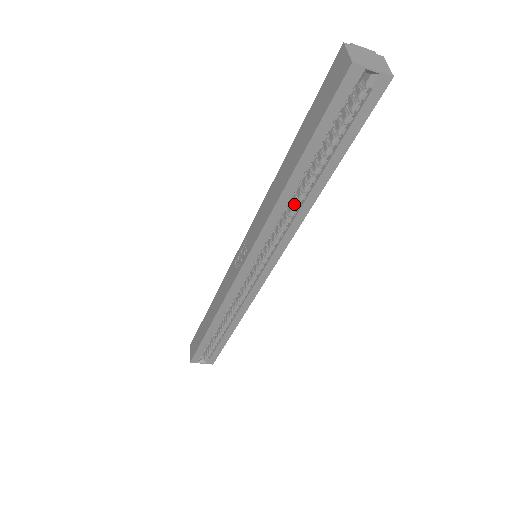
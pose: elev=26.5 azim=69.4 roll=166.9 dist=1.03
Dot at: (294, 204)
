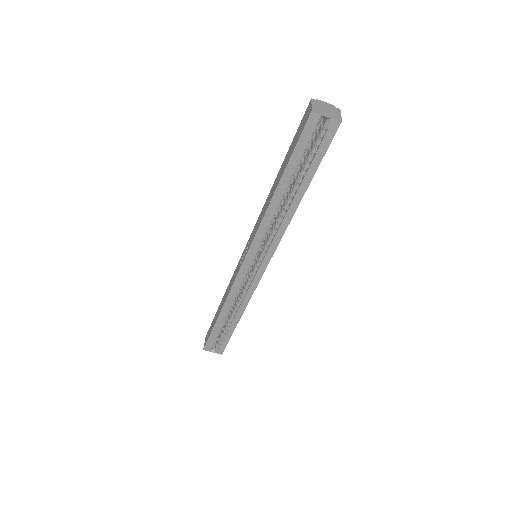
Dot at: (281, 212)
